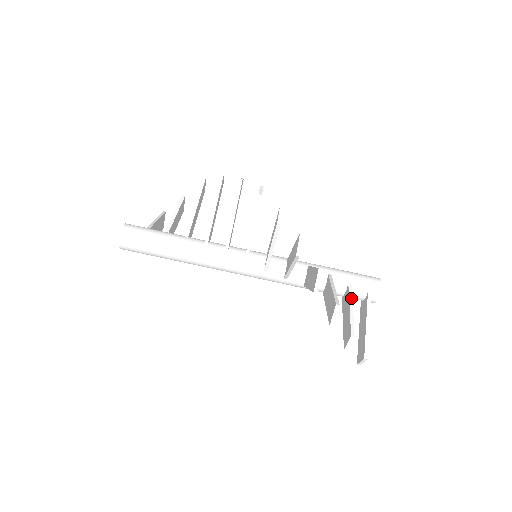
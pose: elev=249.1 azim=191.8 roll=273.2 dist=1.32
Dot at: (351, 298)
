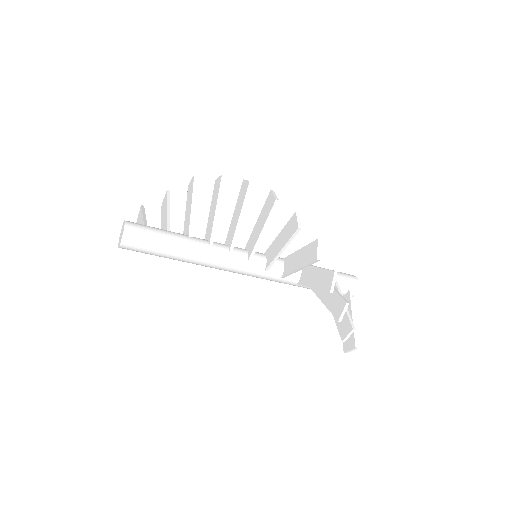
Dot at: occluded
